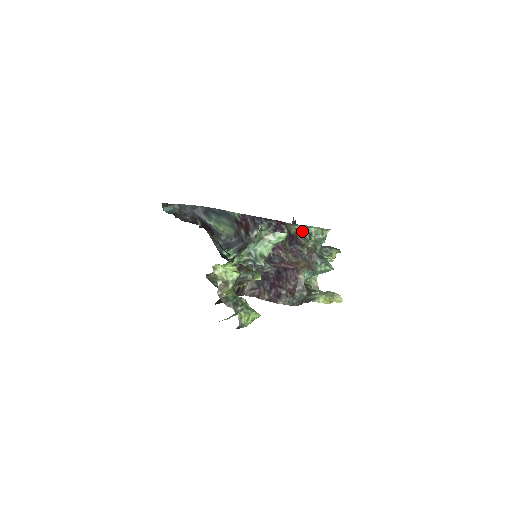
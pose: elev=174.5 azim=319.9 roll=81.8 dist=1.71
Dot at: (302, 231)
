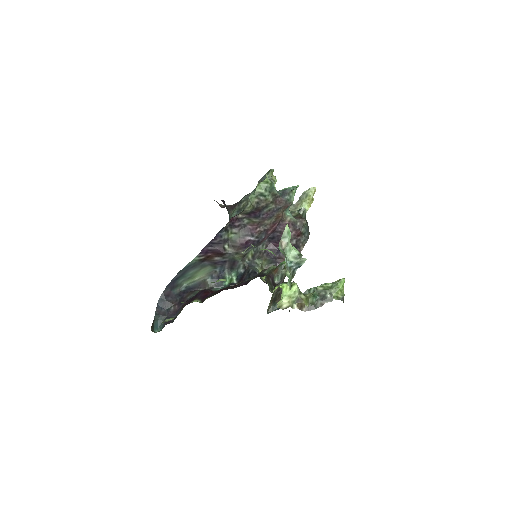
Dot at: (254, 201)
